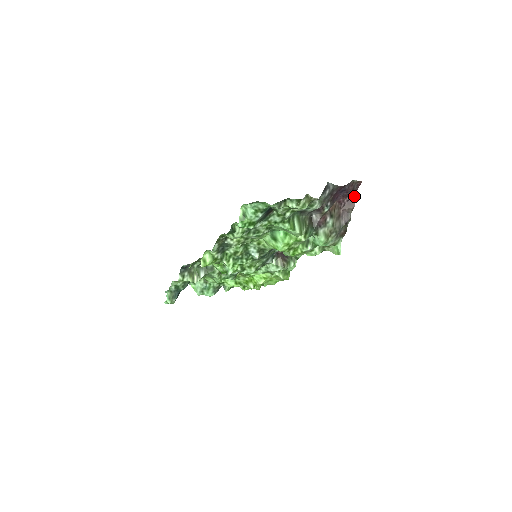
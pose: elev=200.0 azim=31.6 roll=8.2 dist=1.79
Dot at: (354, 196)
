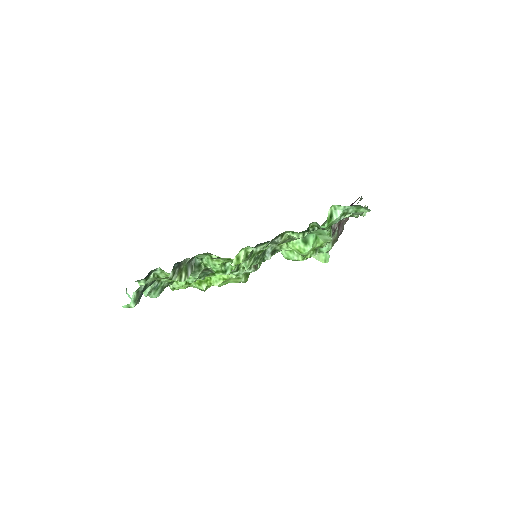
Dot at: occluded
